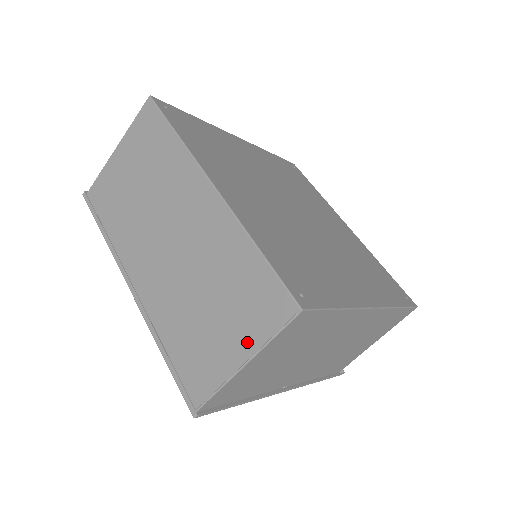
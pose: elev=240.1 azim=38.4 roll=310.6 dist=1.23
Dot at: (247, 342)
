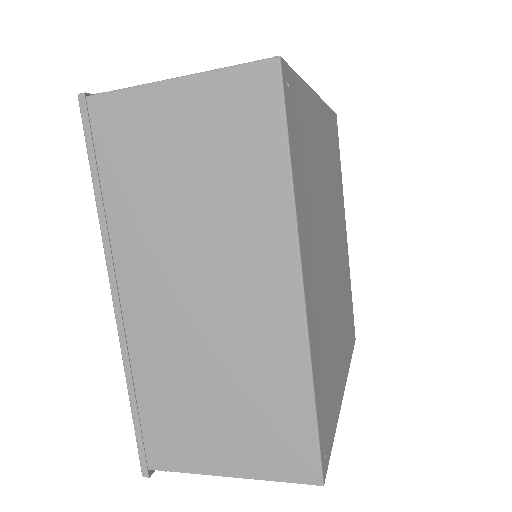
Dot at: (244, 465)
